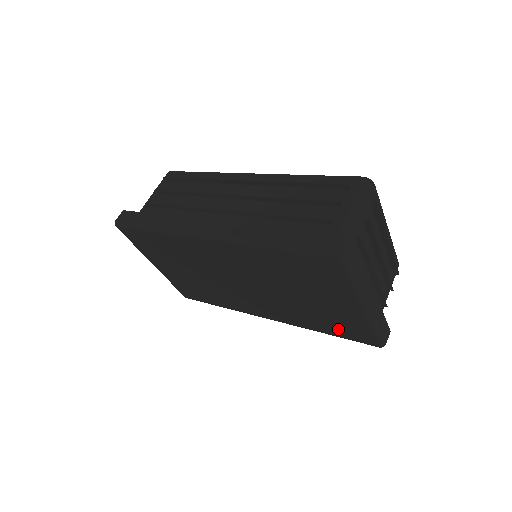
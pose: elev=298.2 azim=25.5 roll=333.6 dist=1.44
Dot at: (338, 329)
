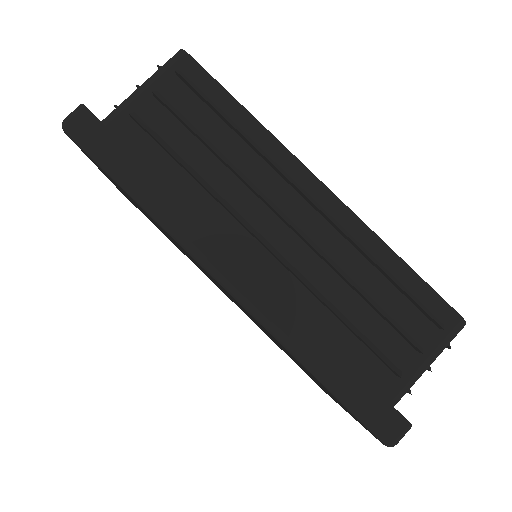
Dot at: occluded
